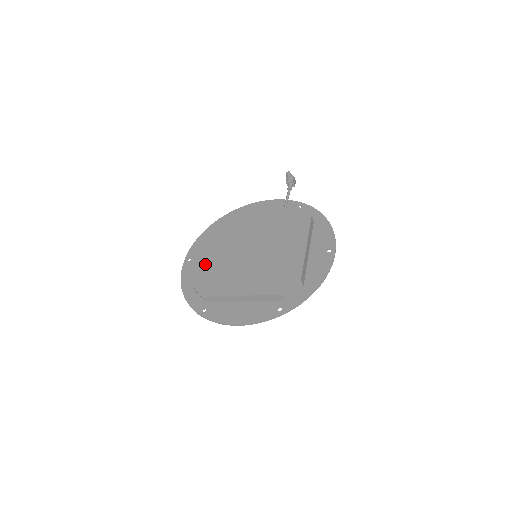
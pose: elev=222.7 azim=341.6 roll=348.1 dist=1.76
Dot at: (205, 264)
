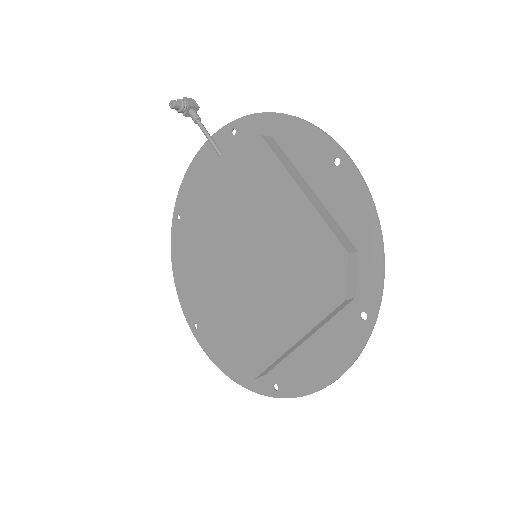
Dot at: (215, 327)
